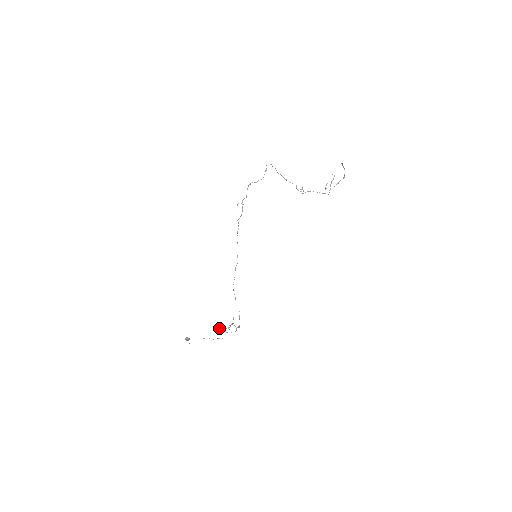
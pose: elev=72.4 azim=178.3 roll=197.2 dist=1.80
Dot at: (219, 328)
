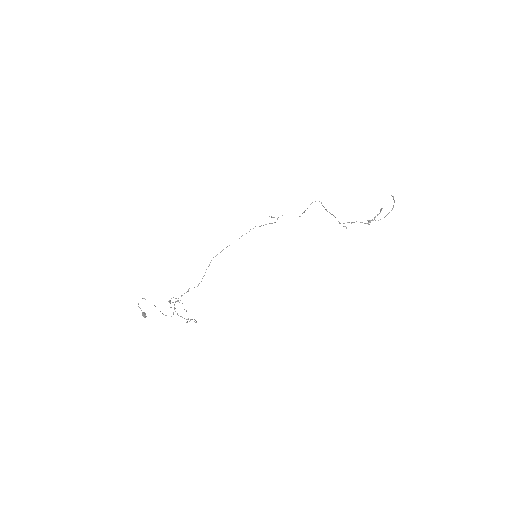
Dot at: occluded
